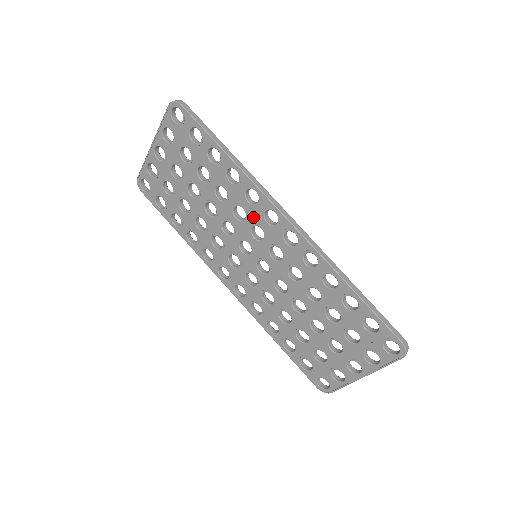
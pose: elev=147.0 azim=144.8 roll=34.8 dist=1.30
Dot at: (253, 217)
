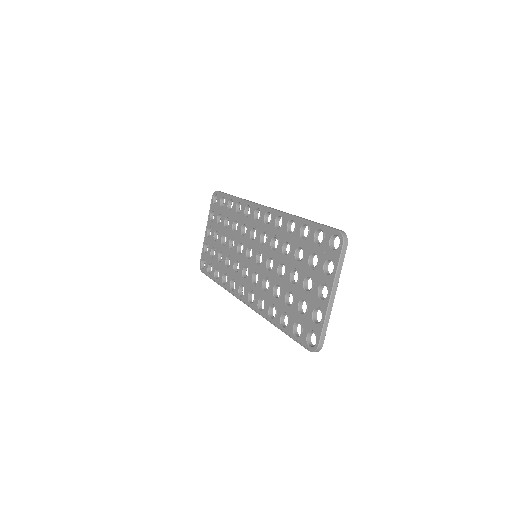
Dot at: (250, 225)
